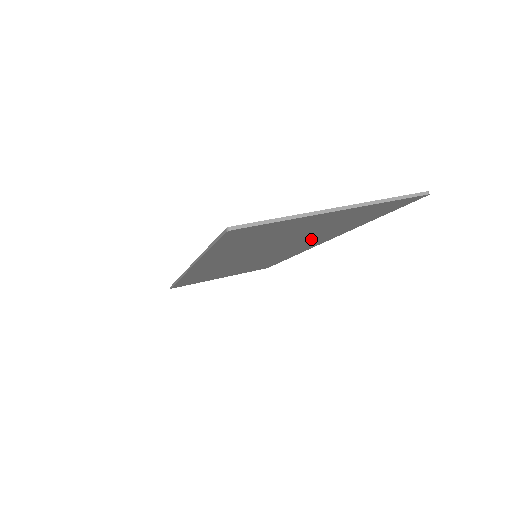
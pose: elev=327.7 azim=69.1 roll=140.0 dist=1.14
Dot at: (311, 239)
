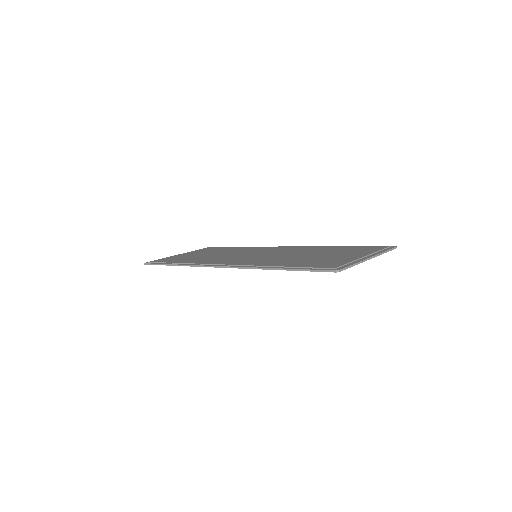
Dot at: occluded
